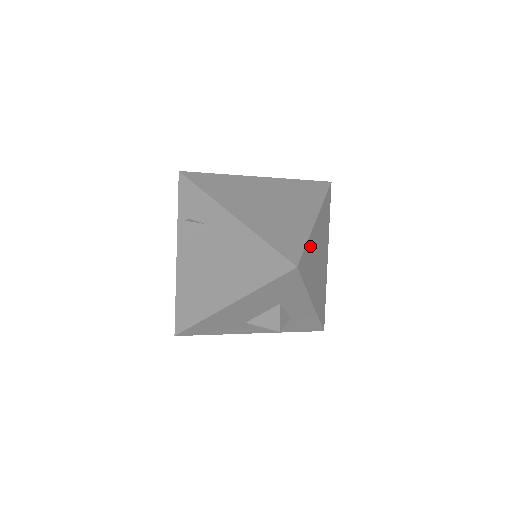
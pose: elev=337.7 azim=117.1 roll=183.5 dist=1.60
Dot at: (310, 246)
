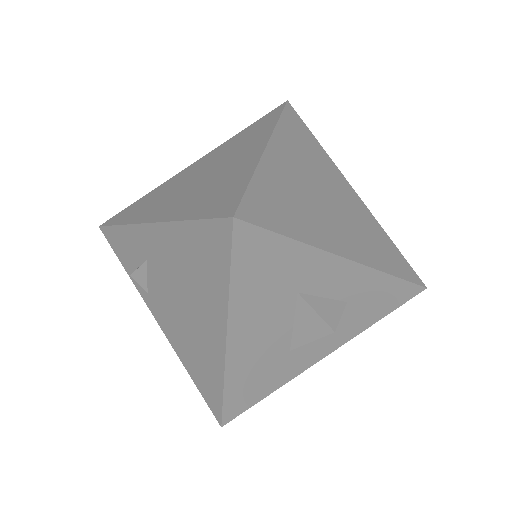
Dot at: (270, 182)
